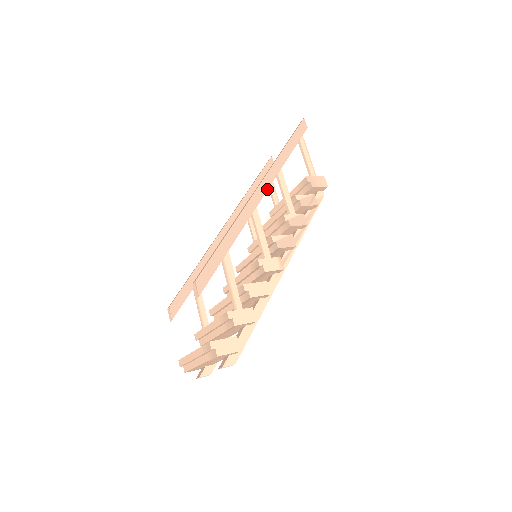
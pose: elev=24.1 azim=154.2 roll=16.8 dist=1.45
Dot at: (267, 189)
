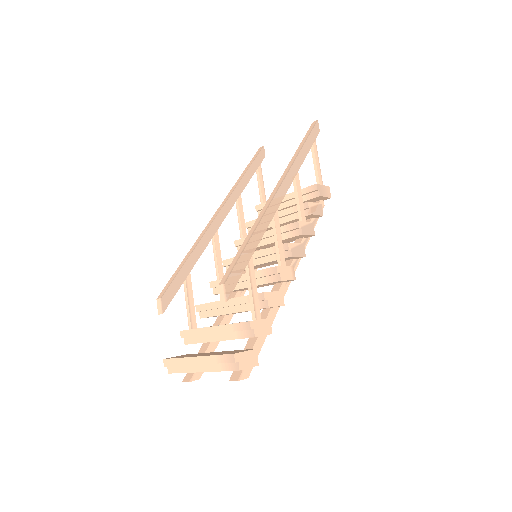
Dot at: (287, 190)
